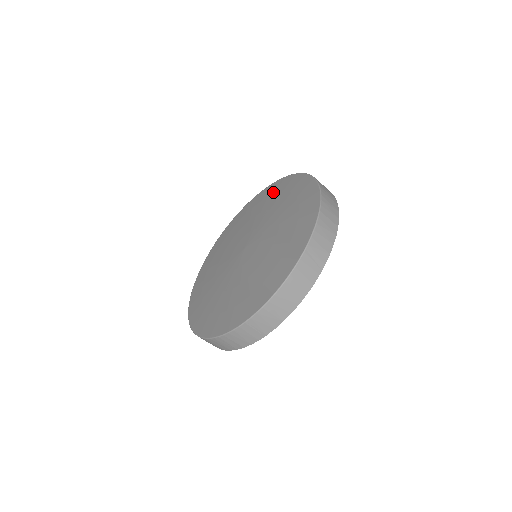
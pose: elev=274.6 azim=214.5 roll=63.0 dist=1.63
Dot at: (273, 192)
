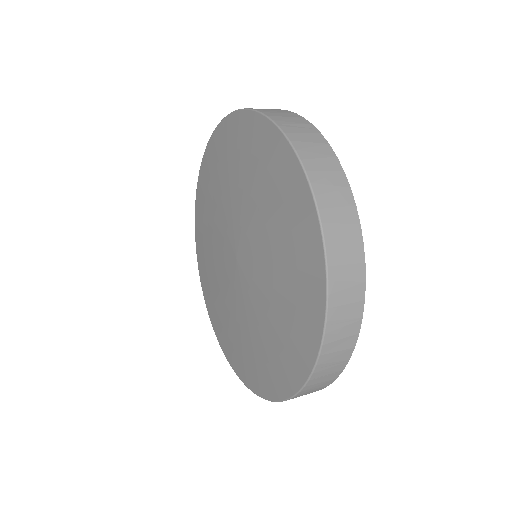
Dot at: (202, 212)
